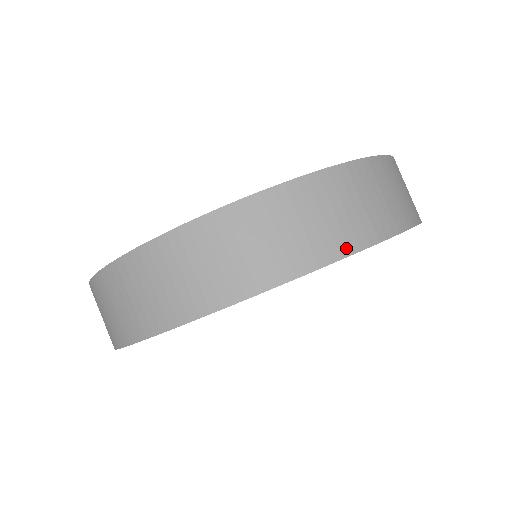
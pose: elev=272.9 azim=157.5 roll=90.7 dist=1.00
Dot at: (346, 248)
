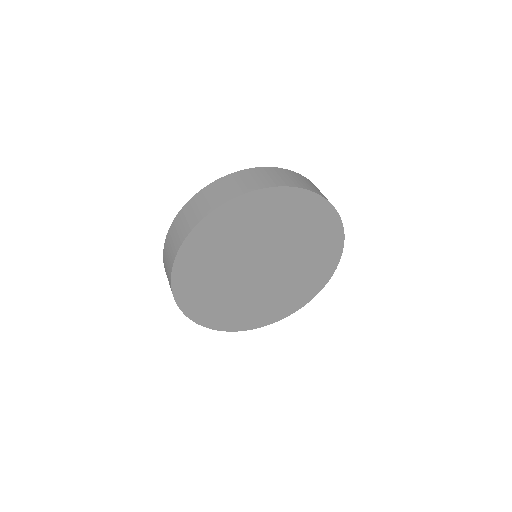
Dot at: (339, 217)
